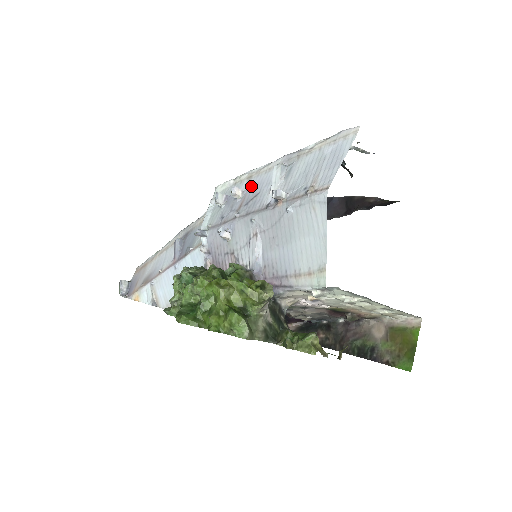
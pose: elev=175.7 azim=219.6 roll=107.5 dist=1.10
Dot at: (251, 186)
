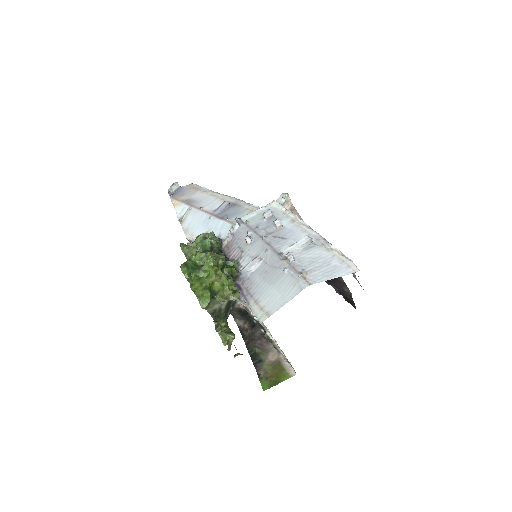
Dot at: (288, 228)
